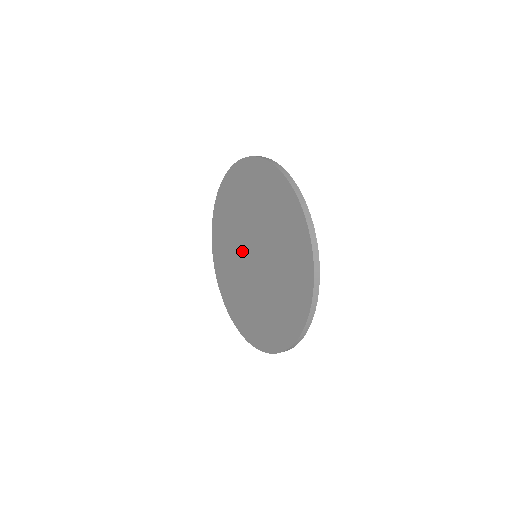
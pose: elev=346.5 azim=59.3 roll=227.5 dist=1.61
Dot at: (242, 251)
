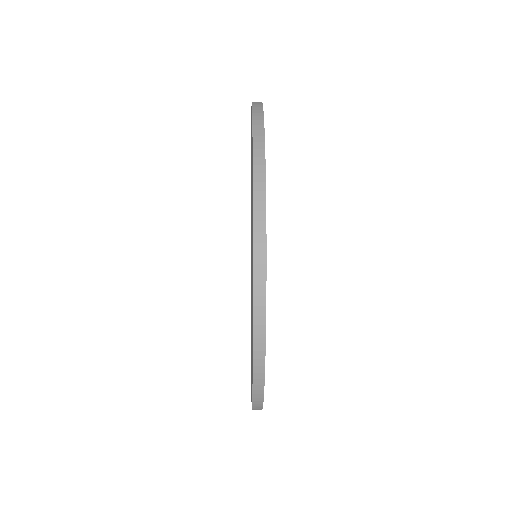
Dot at: occluded
